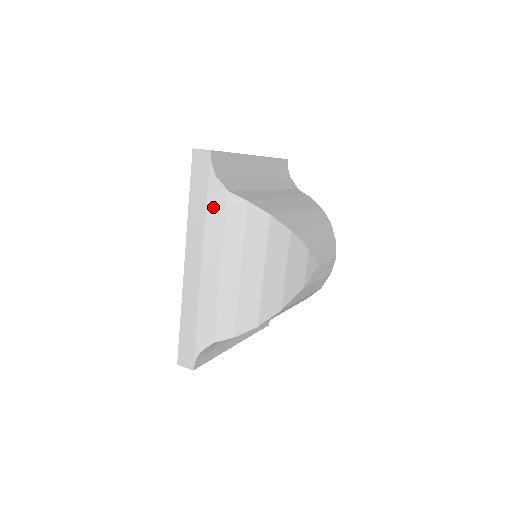
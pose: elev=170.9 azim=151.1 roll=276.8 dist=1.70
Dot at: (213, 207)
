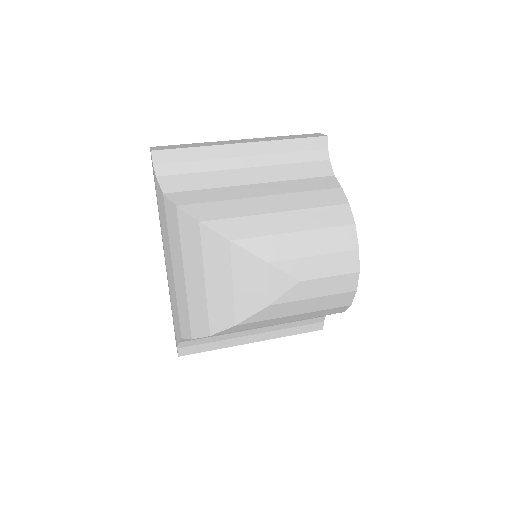
Dot at: (161, 208)
